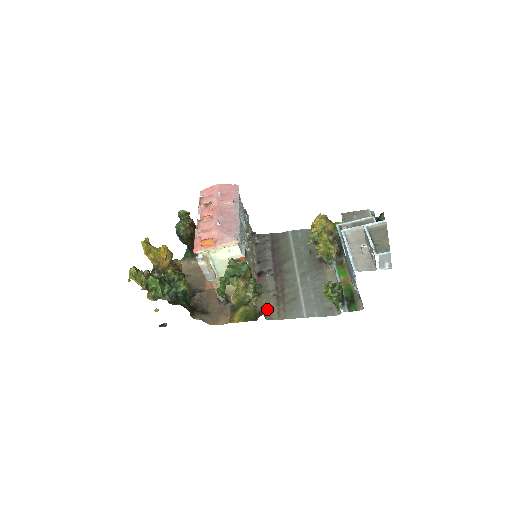
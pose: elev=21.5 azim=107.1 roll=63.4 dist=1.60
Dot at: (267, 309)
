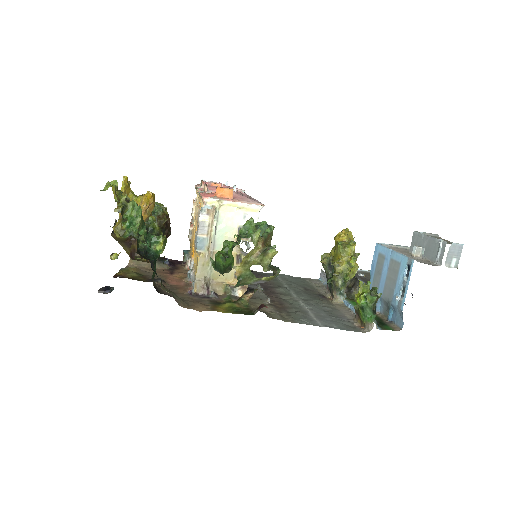
Dot at: (265, 311)
